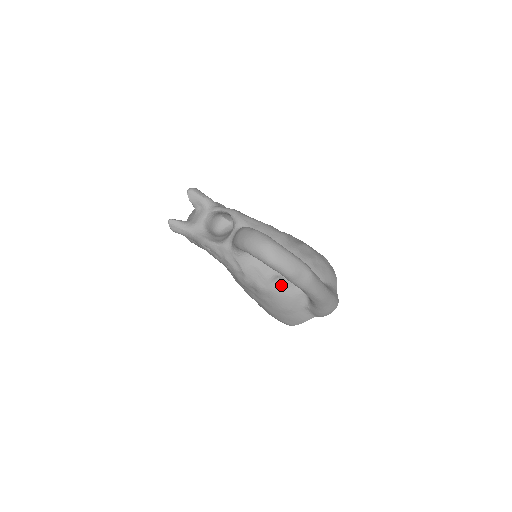
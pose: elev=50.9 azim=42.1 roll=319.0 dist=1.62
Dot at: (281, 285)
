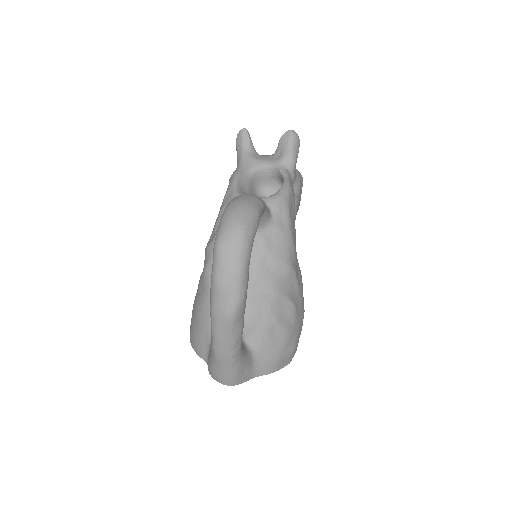
Dot at: occluded
